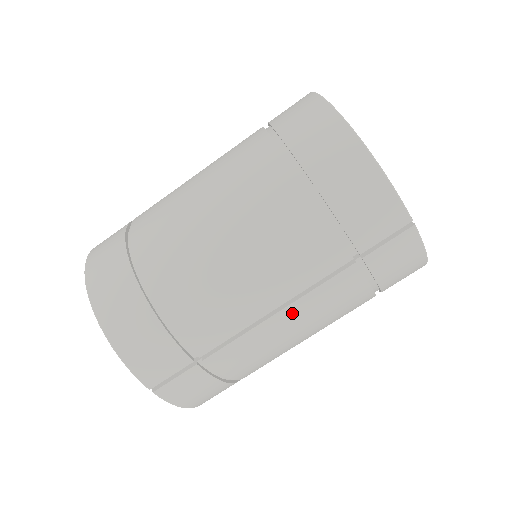
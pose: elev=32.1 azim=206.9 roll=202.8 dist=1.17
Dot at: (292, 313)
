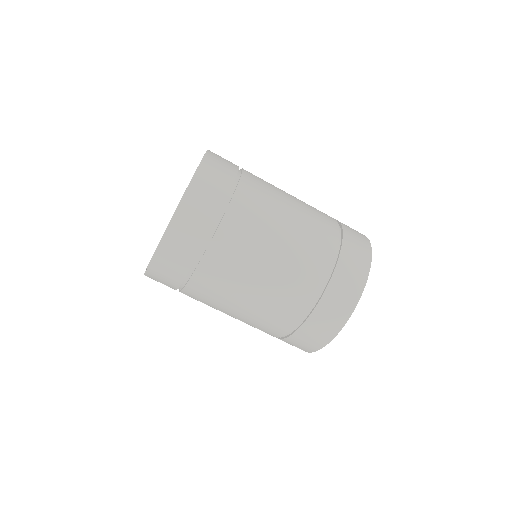
Dot at: occluded
